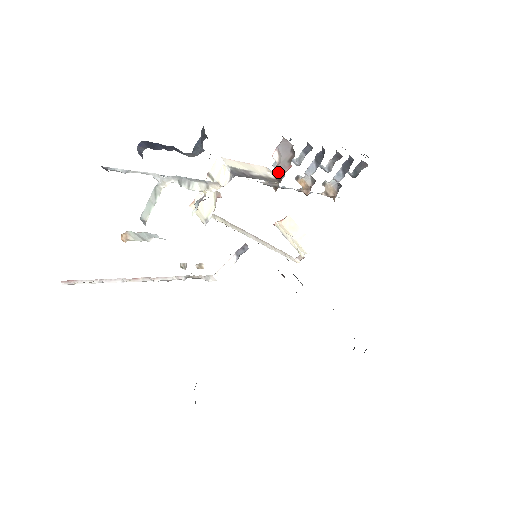
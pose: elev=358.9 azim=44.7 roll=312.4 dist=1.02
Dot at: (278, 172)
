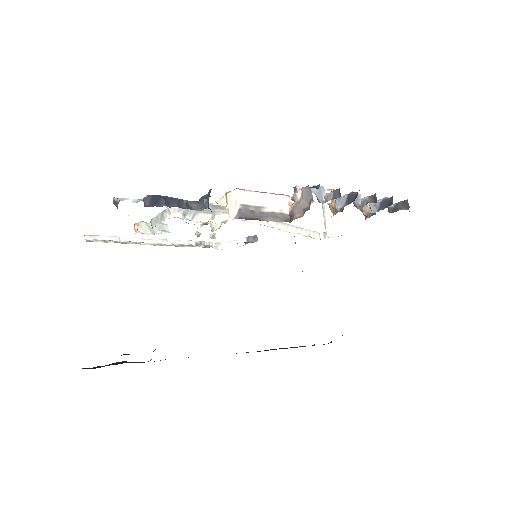
Dot at: (293, 211)
